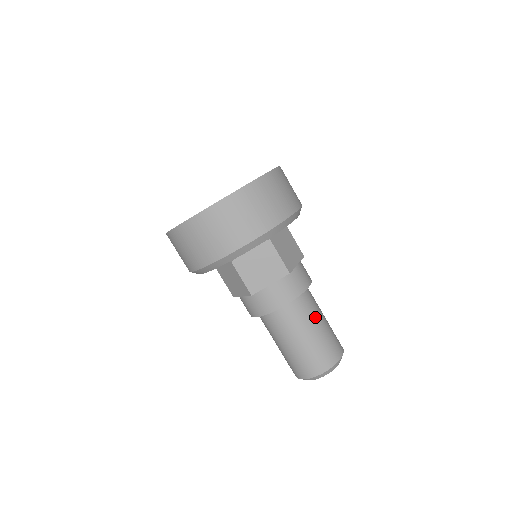
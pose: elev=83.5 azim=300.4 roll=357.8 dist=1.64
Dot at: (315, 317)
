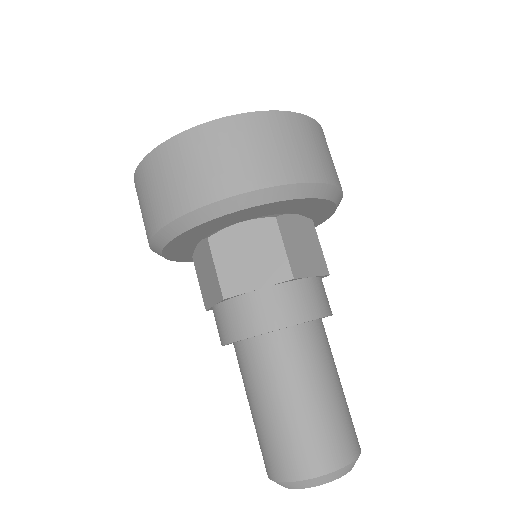
Dot at: (321, 372)
